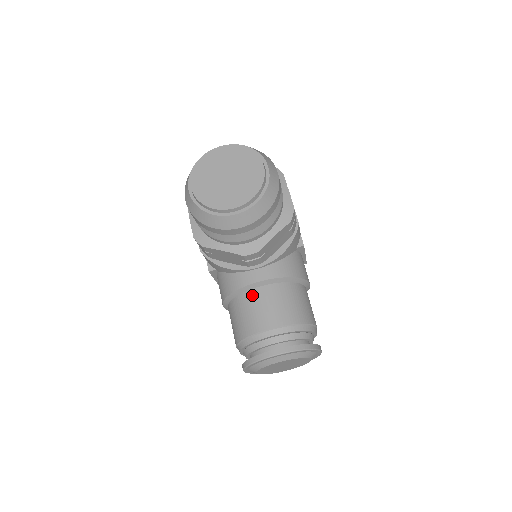
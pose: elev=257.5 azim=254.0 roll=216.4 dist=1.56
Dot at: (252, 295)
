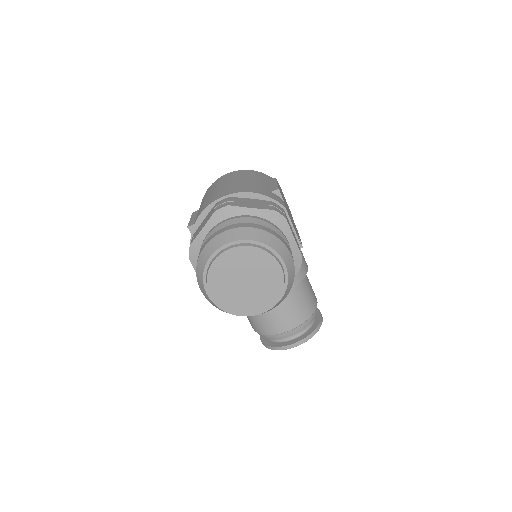
Dot at: occluded
